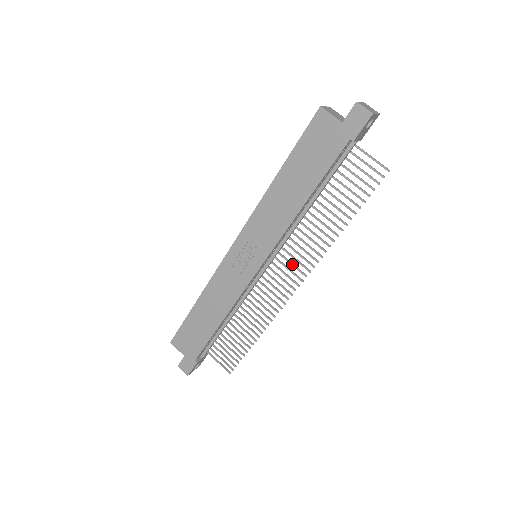
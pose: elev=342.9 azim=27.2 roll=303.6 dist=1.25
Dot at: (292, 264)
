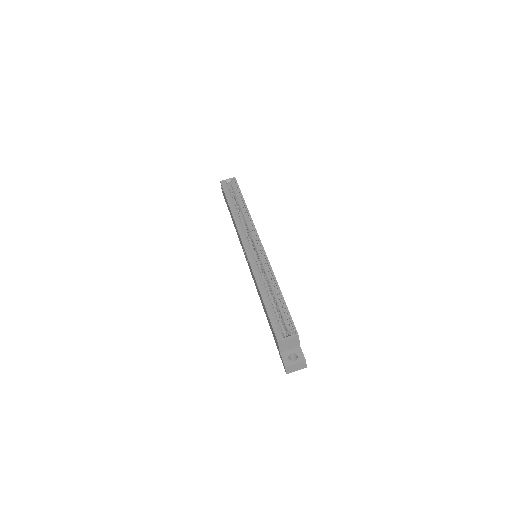
Dot at: occluded
